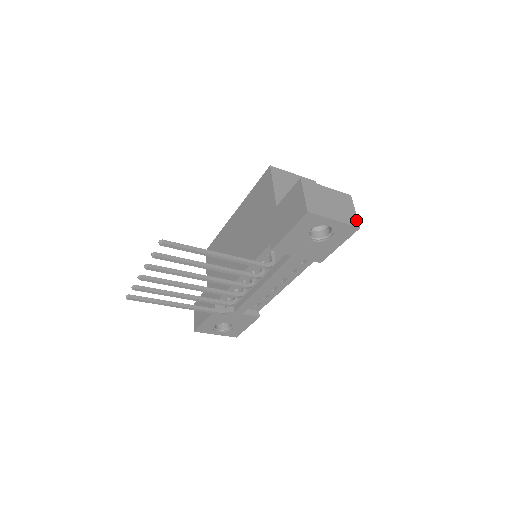
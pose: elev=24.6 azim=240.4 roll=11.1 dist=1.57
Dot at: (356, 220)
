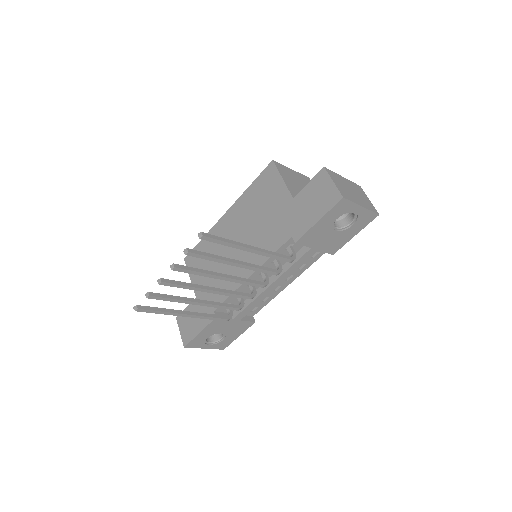
Dot at: (374, 208)
